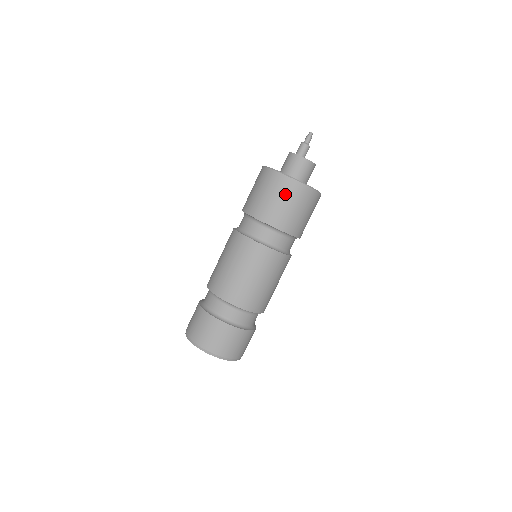
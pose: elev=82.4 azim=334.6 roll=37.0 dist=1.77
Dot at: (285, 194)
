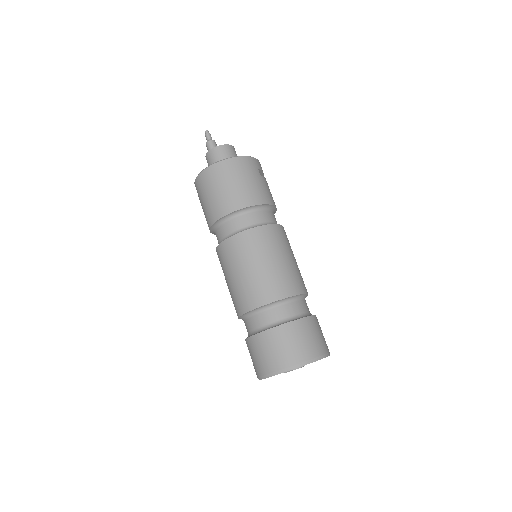
Dot at: (207, 187)
